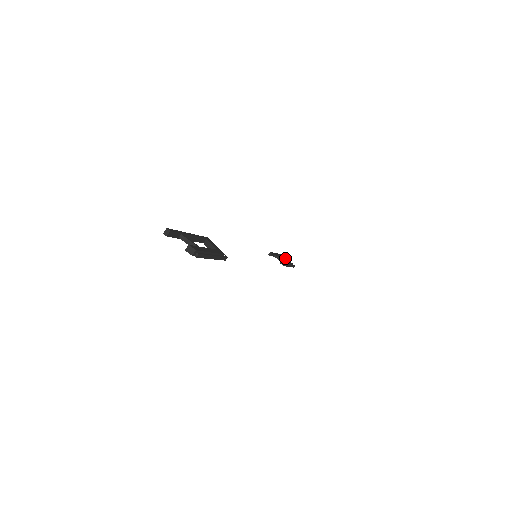
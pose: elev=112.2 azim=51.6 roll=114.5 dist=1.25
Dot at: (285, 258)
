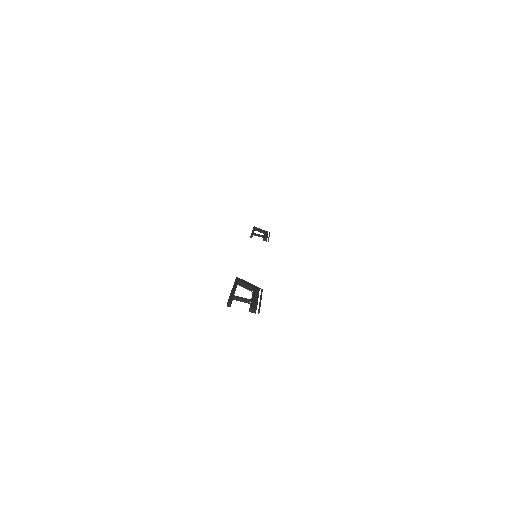
Dot at: (259, 229)
